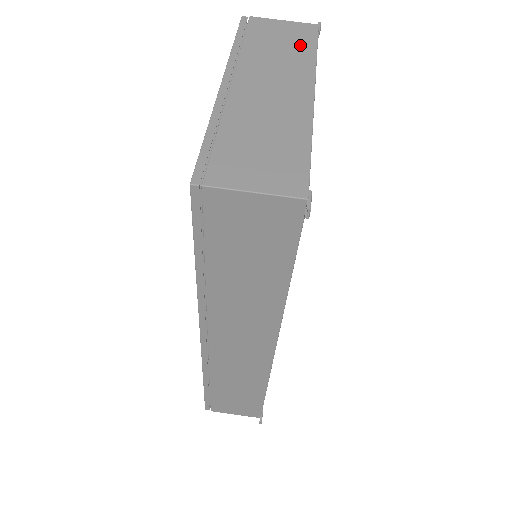
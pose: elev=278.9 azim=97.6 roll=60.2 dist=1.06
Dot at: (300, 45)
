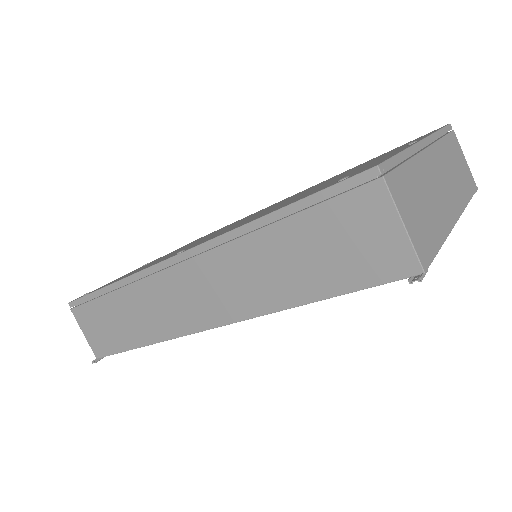
Dot at: (466, 184)
